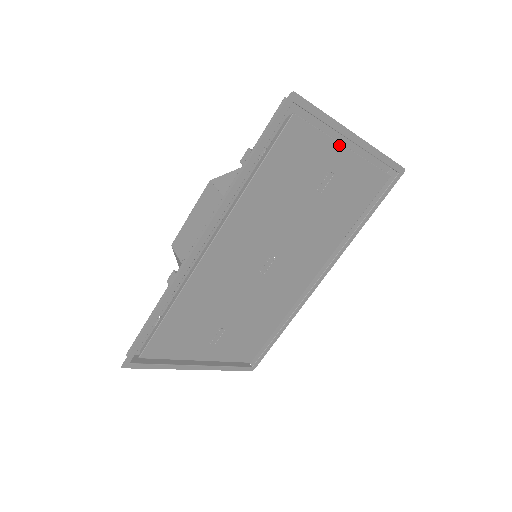
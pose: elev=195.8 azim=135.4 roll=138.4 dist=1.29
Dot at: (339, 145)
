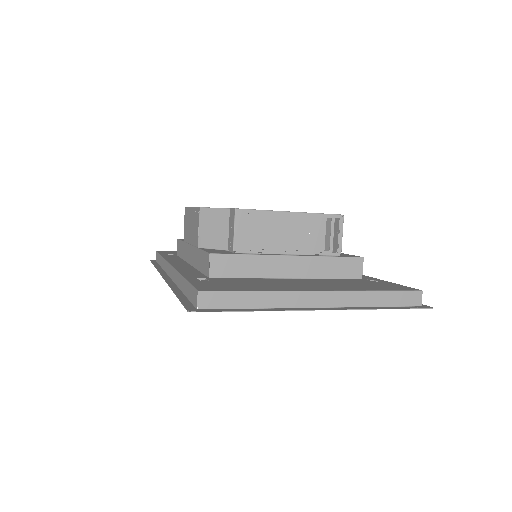
Dot at: occluded
